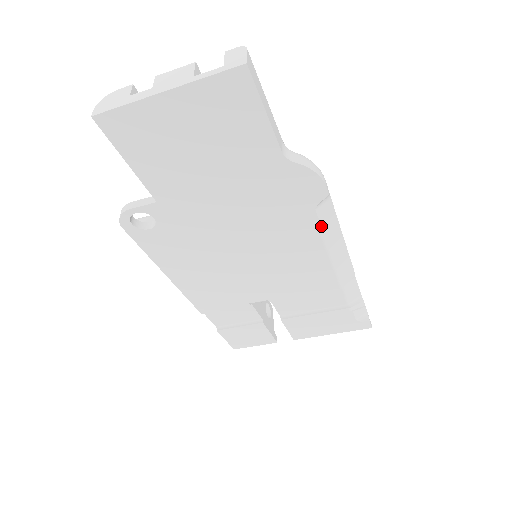
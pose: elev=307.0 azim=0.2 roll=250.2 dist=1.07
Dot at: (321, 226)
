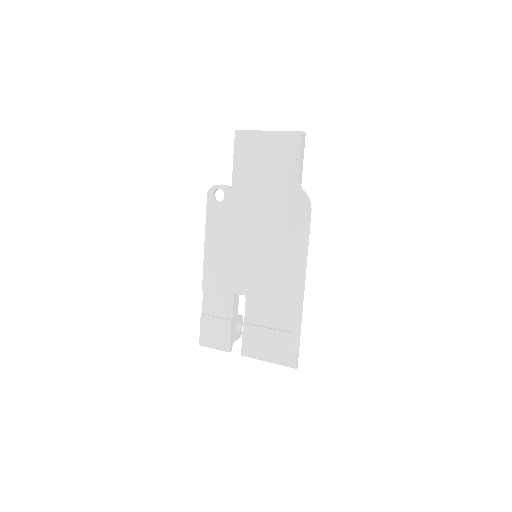
Dot at: (298, 241)
